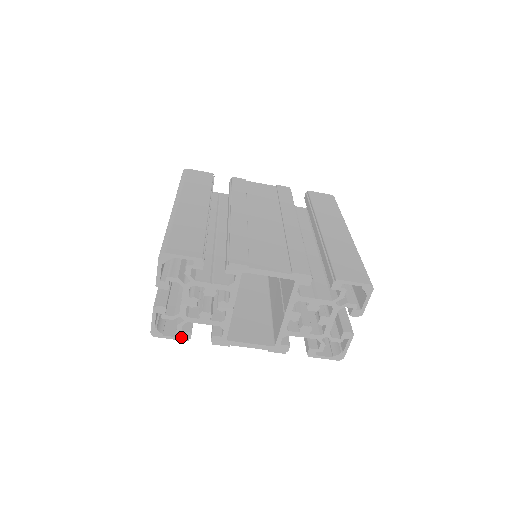
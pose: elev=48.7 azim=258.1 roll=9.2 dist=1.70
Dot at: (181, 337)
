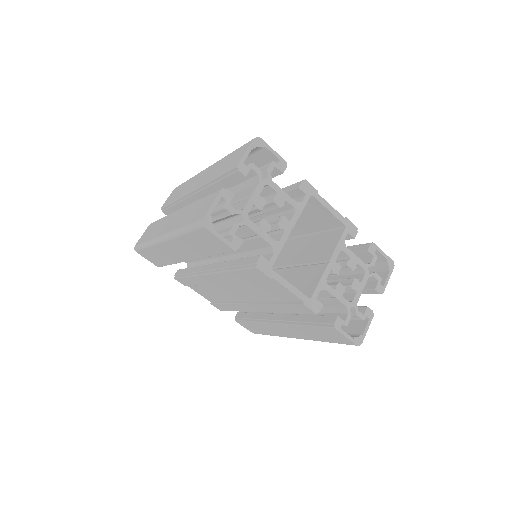
Dot at: (230, 242)
